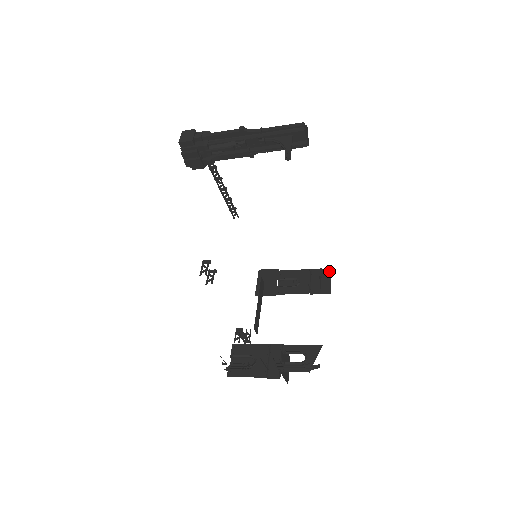
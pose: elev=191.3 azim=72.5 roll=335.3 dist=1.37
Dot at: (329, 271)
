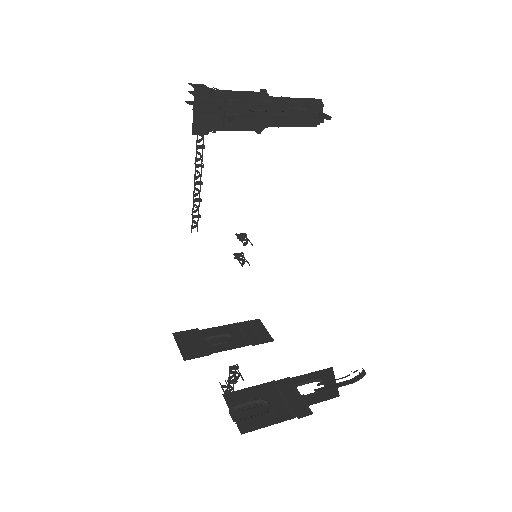
Dot at: (259, 321)
